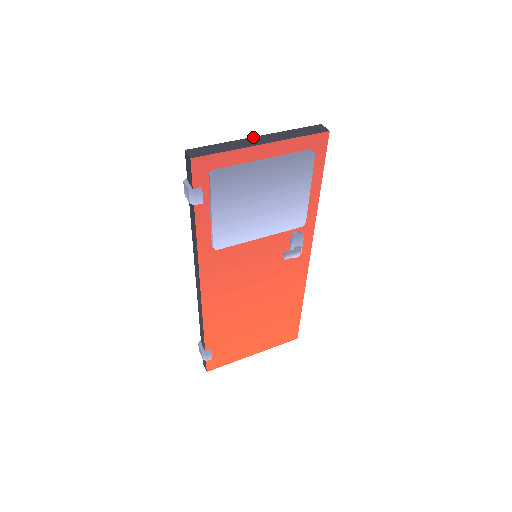
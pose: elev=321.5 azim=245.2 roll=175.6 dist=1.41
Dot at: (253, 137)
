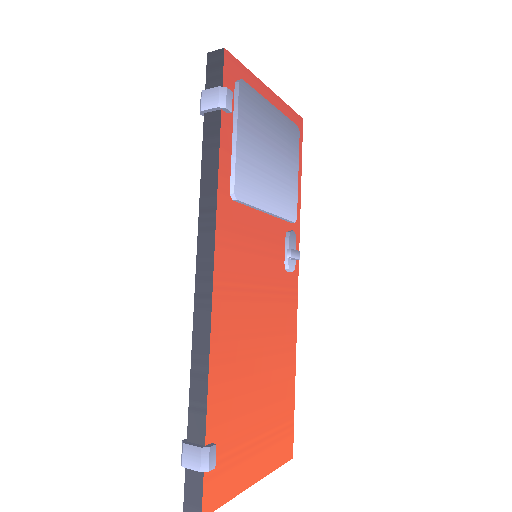
Dot at: occluded
